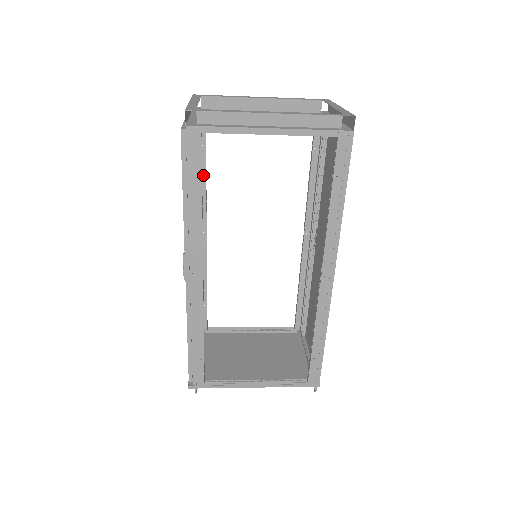
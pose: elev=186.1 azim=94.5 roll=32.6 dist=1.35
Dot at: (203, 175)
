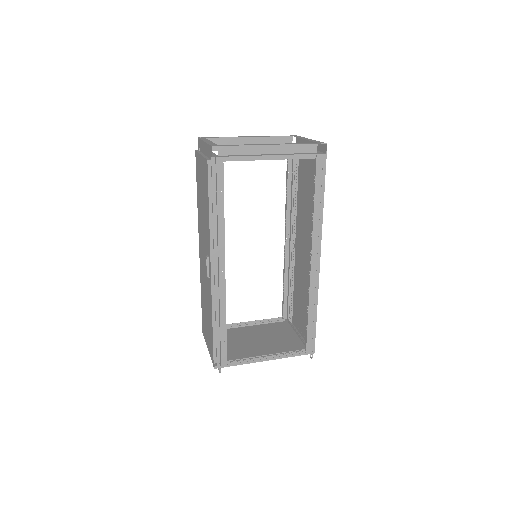
Dot at: occluded
